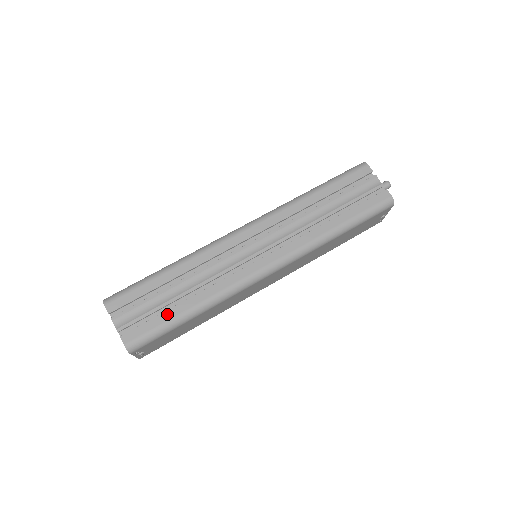
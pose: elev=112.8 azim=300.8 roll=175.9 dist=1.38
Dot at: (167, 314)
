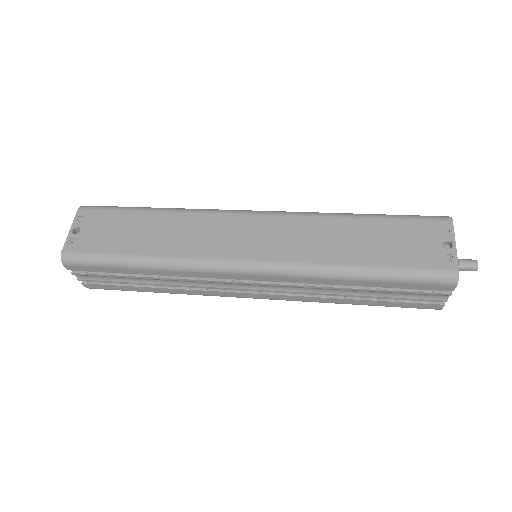
Dot at: occluded
